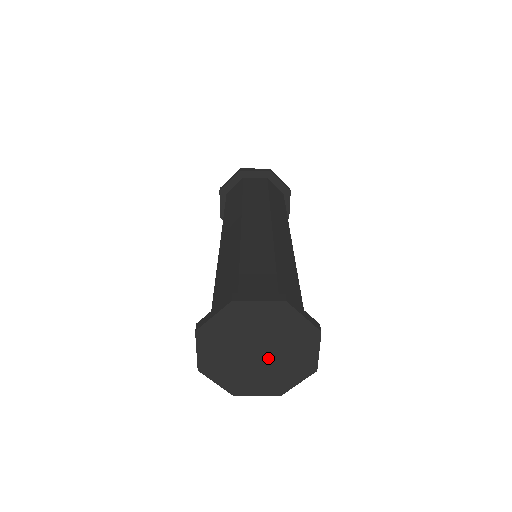
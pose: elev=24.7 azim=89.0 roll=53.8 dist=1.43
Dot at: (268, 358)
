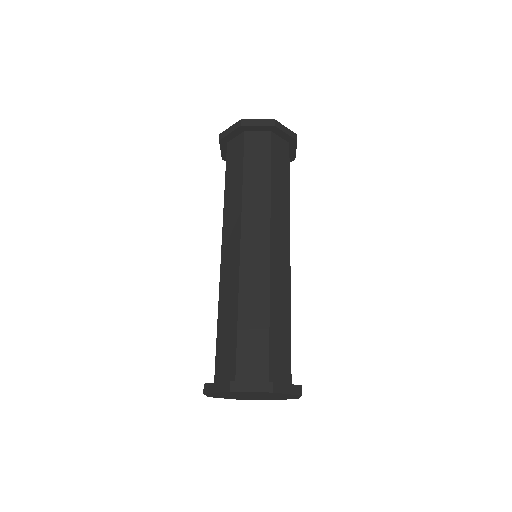
Dot at: (261, 397)
